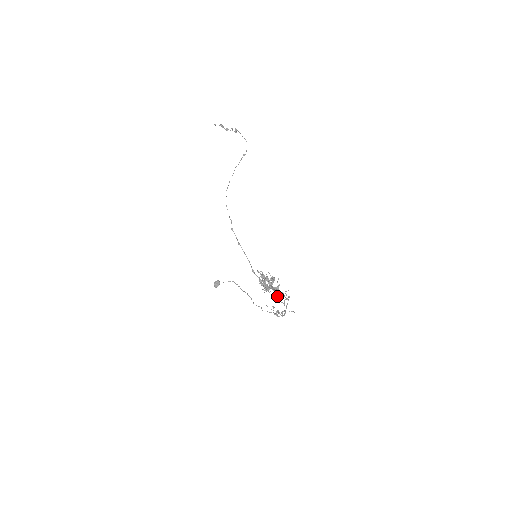
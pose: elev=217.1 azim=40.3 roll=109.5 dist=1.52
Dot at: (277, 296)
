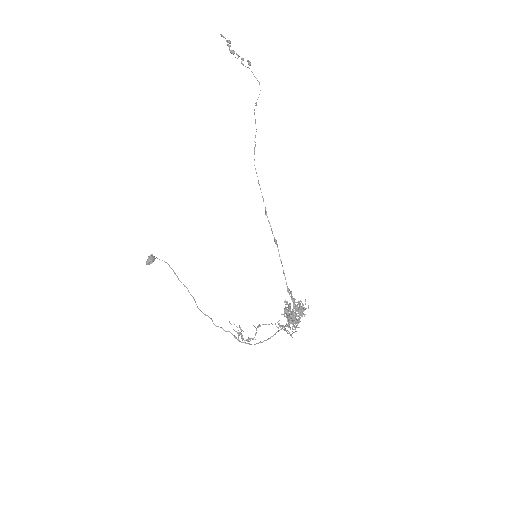
Dot at: occluded
